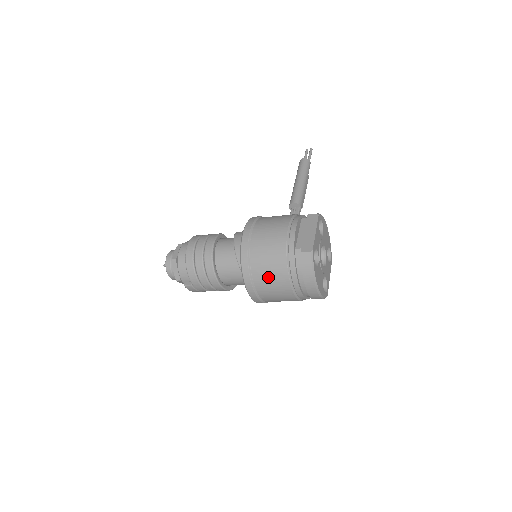
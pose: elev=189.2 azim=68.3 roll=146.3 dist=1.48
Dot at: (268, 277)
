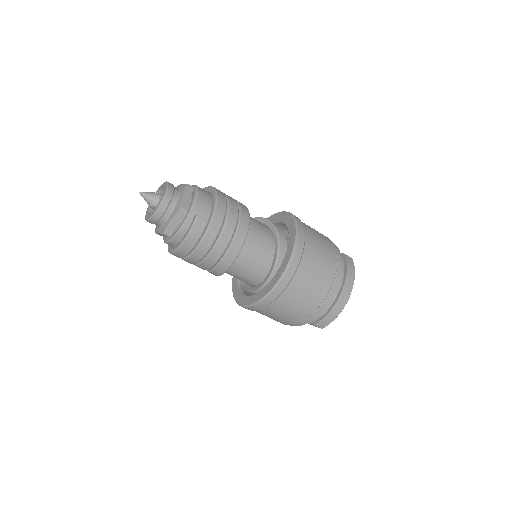
Dot at: (319, 255)
